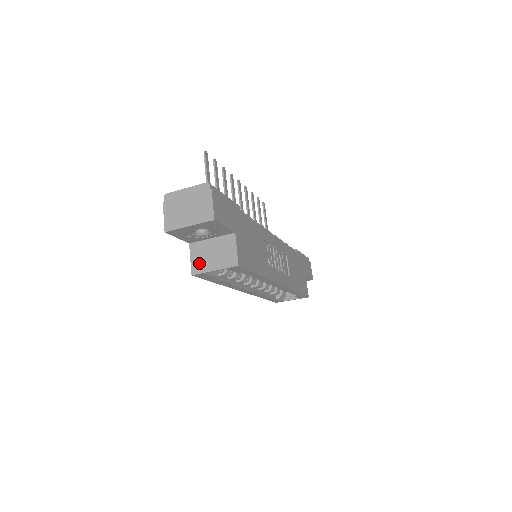
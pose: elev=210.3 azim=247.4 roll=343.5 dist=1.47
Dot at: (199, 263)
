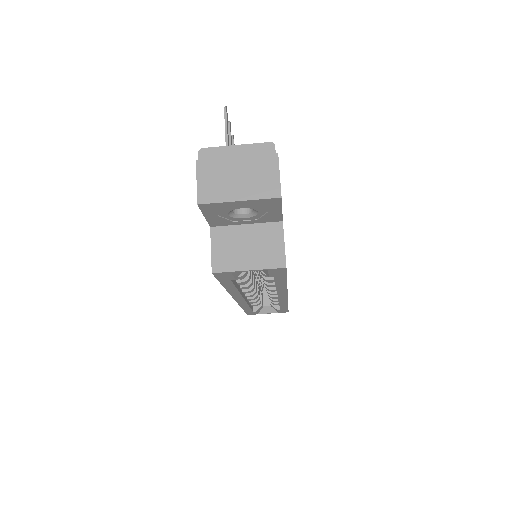
Dot at: (225, 257)
